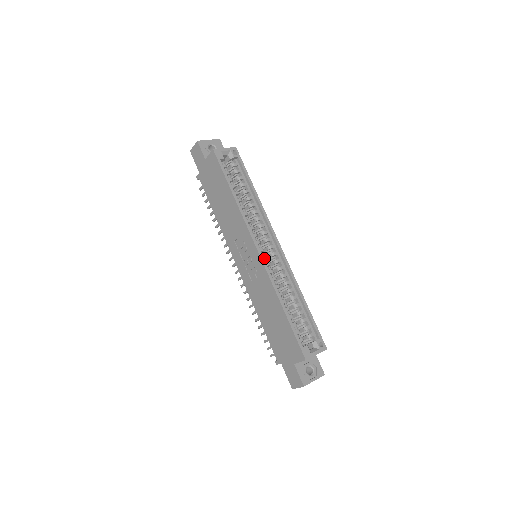
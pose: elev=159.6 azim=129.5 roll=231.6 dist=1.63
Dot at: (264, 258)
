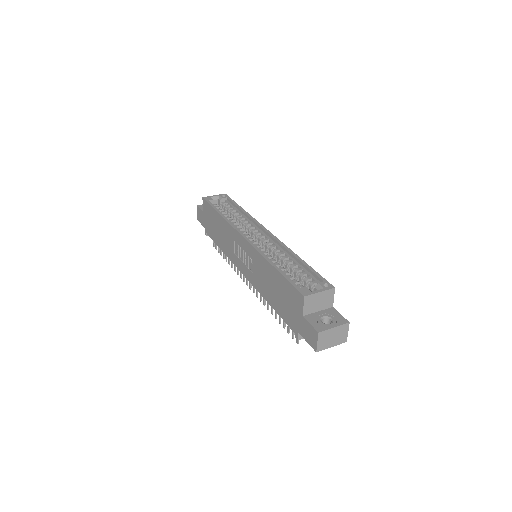
Dot at: (253, 243)
